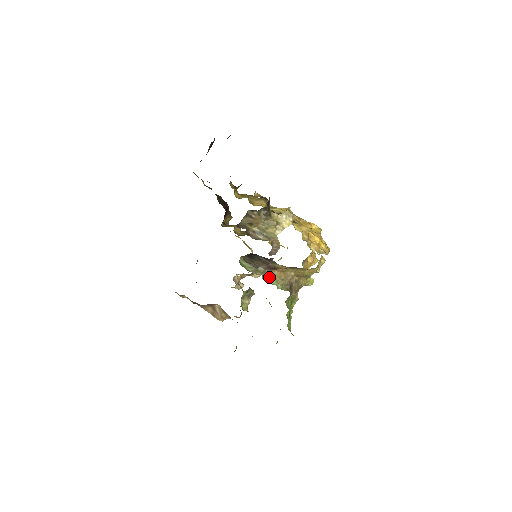
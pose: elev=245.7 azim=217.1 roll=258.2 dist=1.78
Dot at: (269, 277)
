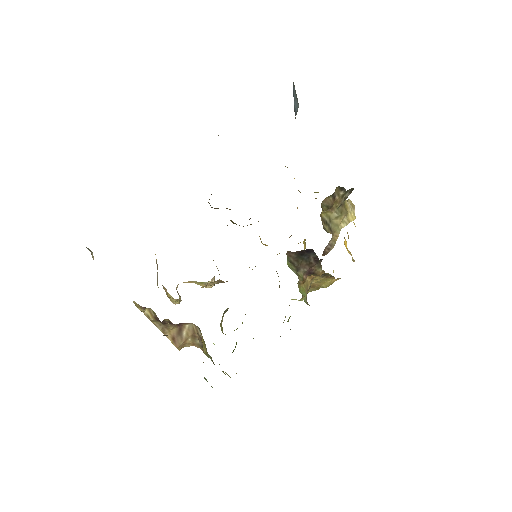
Dot at: (300, 285)
